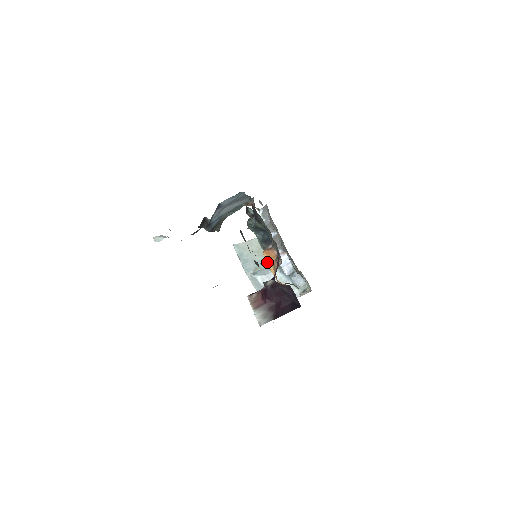
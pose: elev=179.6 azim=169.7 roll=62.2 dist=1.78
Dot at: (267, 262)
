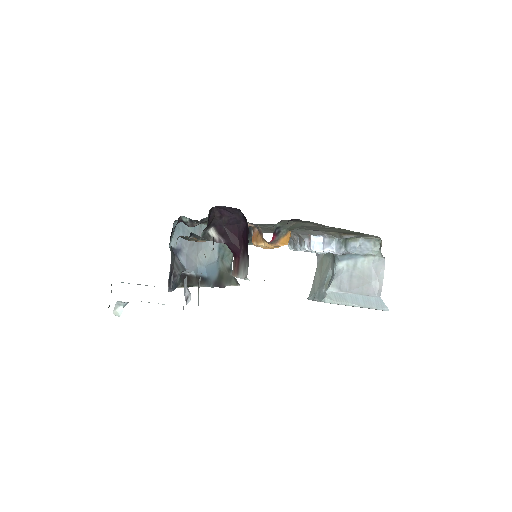
Dot at: (259, 245)
